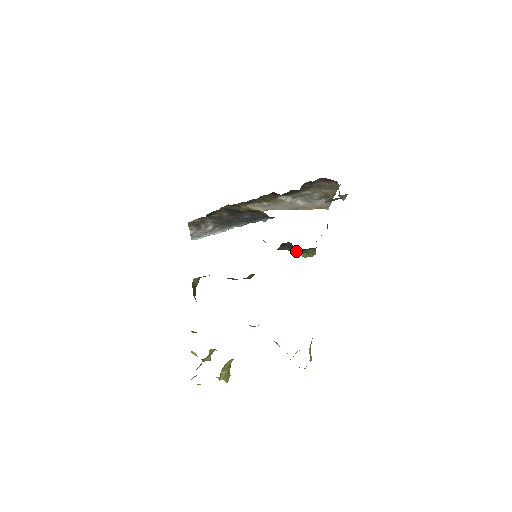
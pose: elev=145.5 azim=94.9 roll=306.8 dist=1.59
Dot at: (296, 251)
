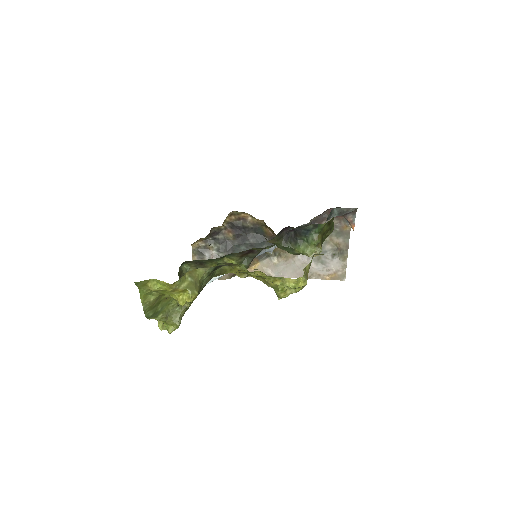
Dot at: (299, 245)
